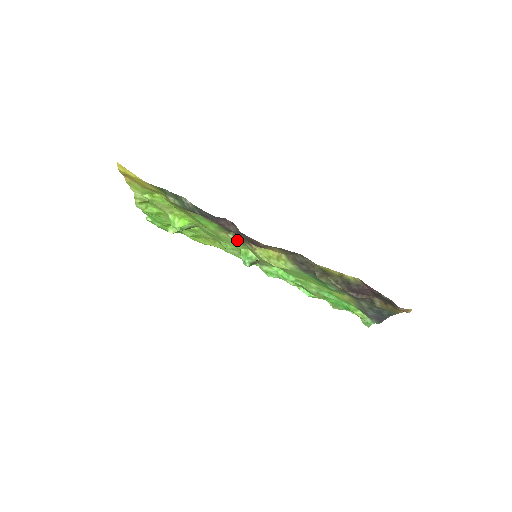
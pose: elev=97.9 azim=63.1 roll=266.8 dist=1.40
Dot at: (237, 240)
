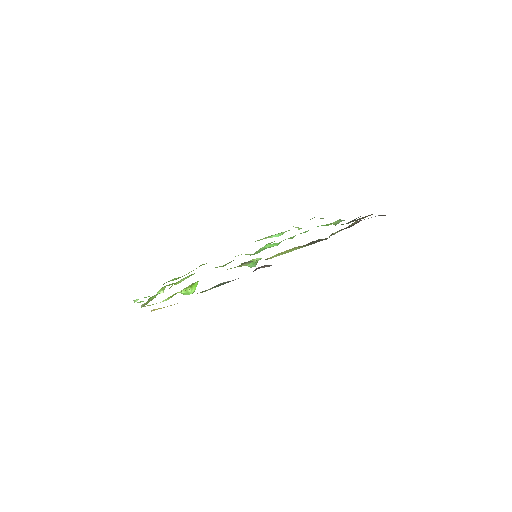
Dot at: (249, 263)
